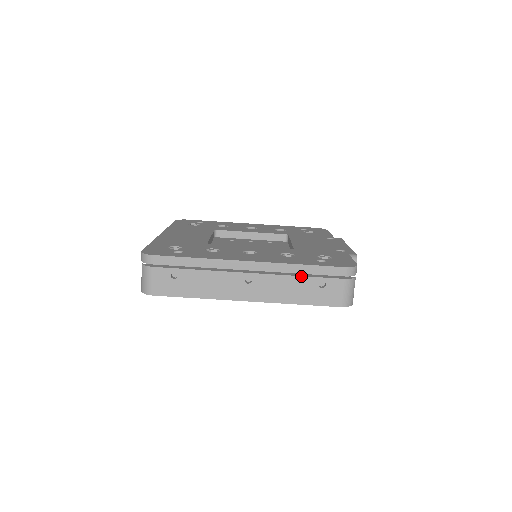
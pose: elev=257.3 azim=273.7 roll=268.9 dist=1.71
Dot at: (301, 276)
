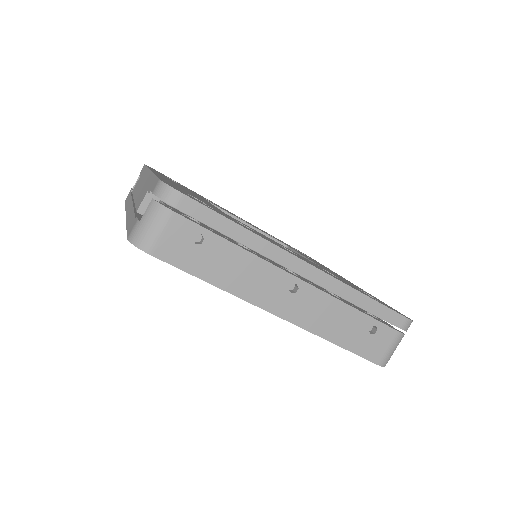
Dot at: (356, 309)
